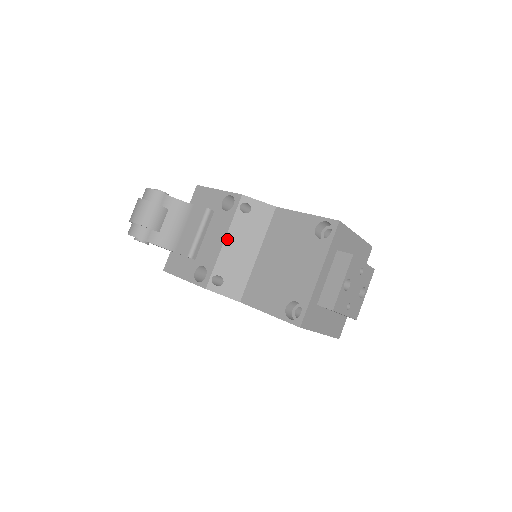
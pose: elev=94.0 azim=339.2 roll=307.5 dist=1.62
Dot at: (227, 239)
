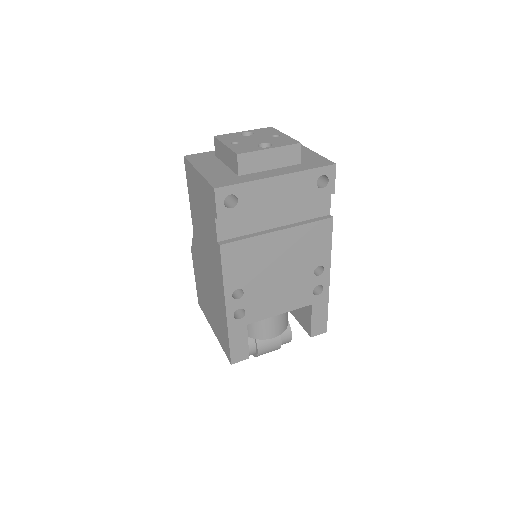
Dot at: occluded
